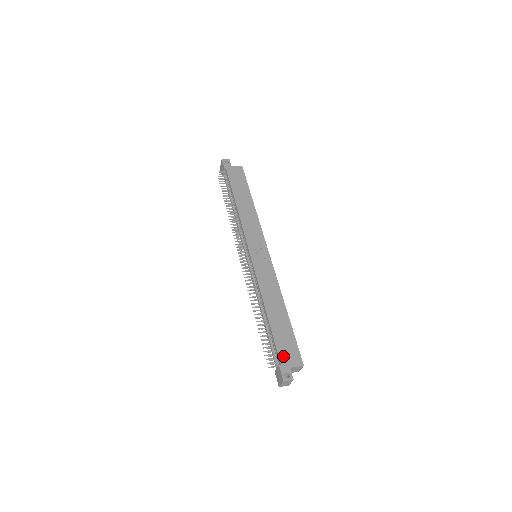
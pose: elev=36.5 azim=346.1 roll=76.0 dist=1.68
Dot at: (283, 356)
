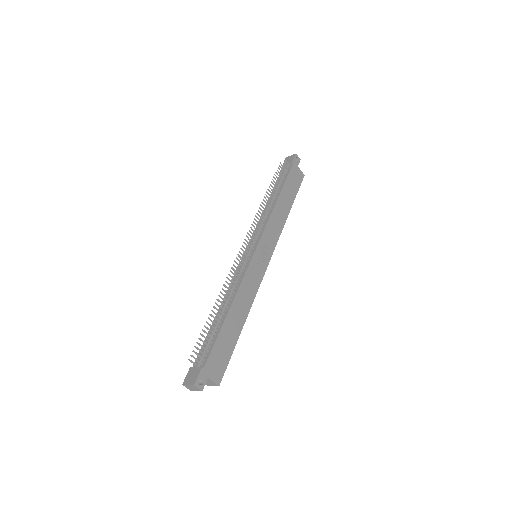
Dot at: (211, 362)
